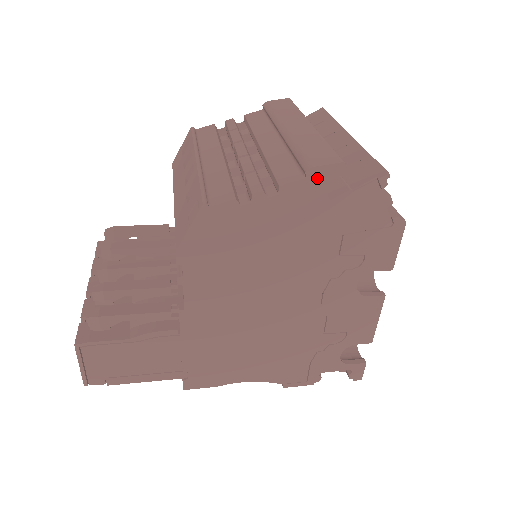
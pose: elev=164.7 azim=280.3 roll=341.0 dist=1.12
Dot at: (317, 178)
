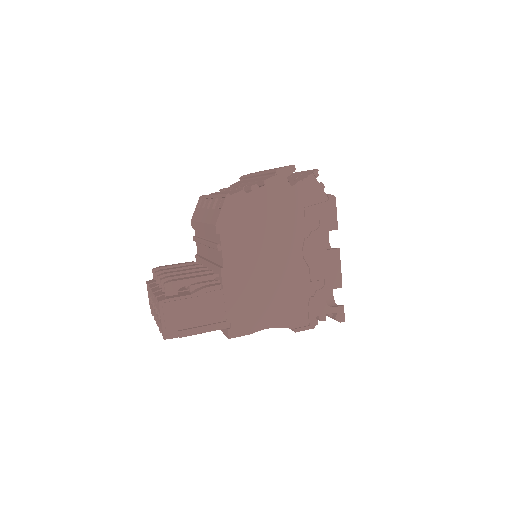
Dot at: (282, 174)
